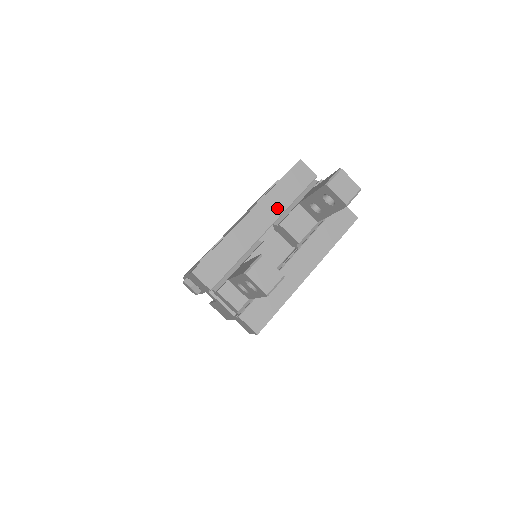
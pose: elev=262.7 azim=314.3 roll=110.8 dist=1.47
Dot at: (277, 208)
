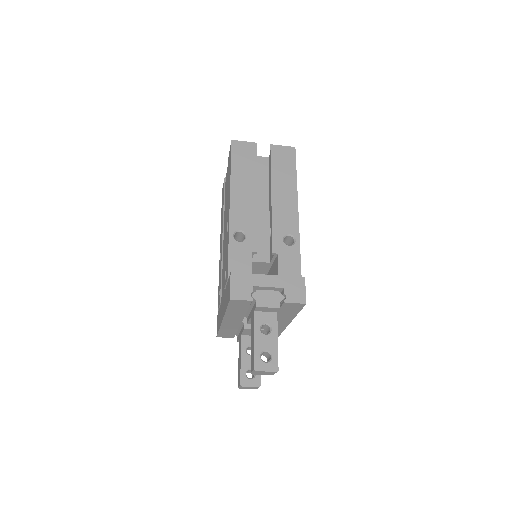
Dot at: (239, 316)
